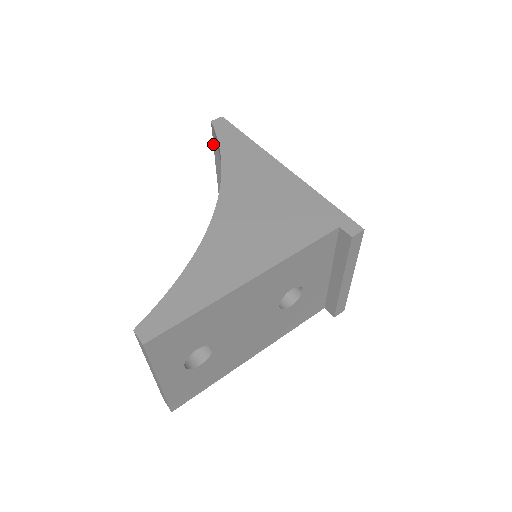
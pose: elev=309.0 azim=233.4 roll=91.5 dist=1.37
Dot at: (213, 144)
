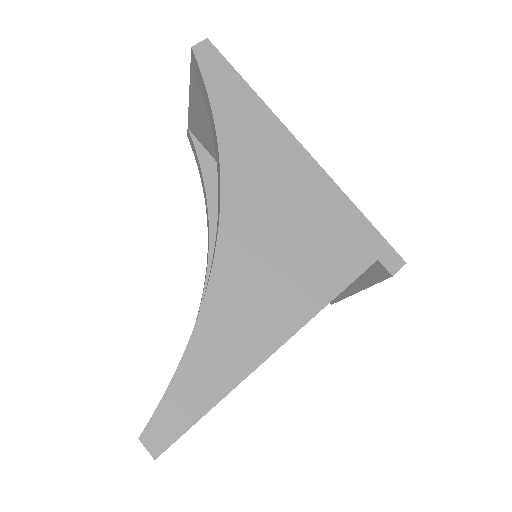
Dot at: occluded
